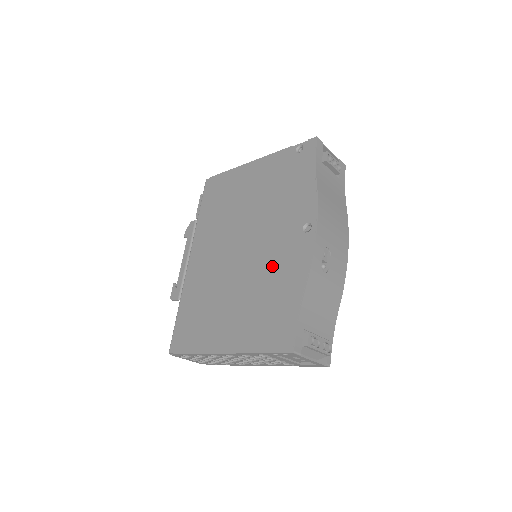
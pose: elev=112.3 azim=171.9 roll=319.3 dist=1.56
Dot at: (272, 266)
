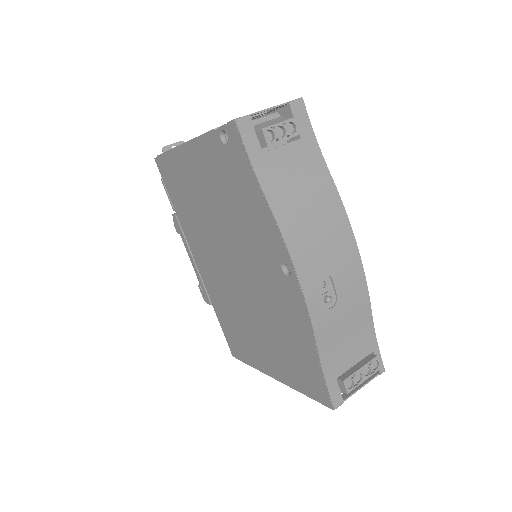
Dot at: (273, 306)
